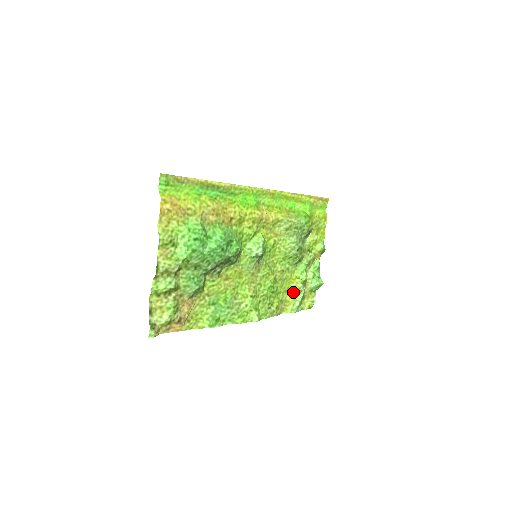
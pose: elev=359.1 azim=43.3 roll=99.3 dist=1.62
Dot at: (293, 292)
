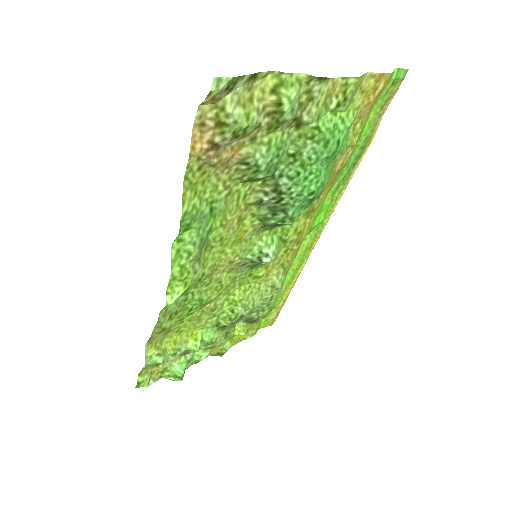
Dot at: (174, 343)
